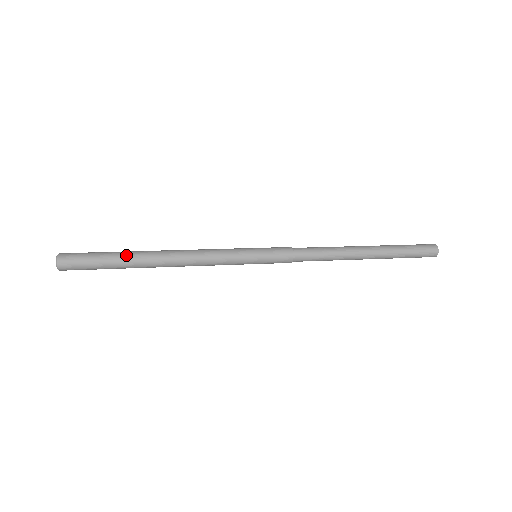
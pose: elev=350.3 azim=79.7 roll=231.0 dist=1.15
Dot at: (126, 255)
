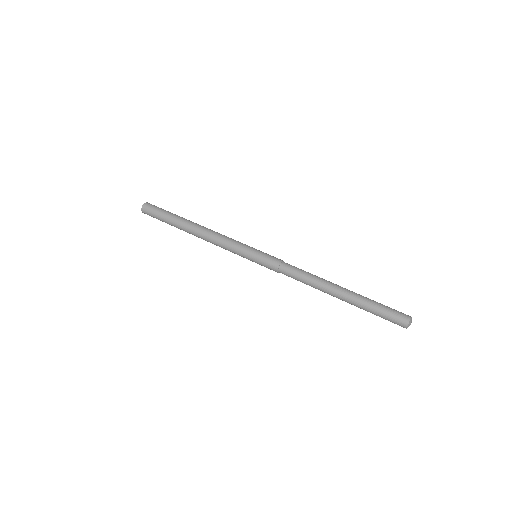
Dot at: (177, 218)
